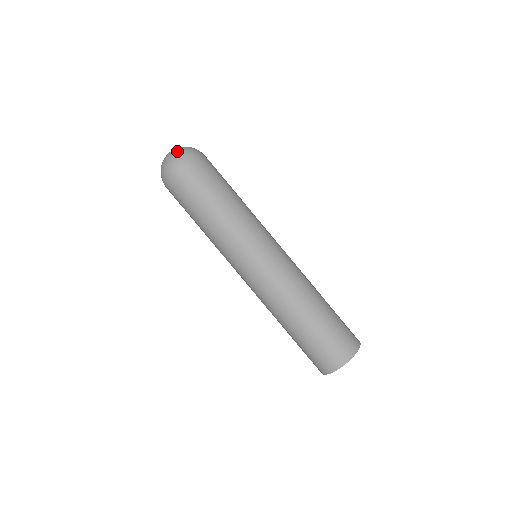
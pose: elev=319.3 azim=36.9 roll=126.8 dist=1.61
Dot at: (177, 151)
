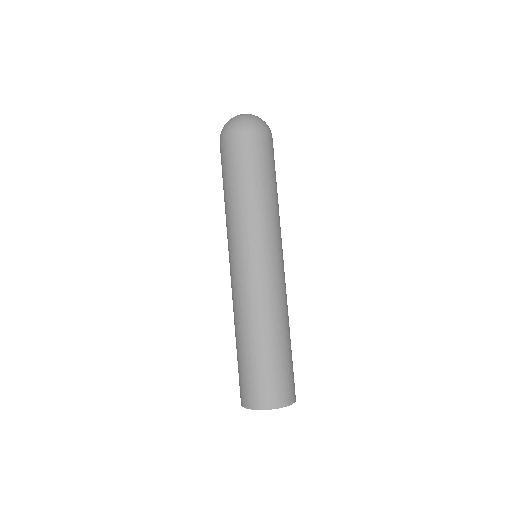
Dot at: (242, 116)
